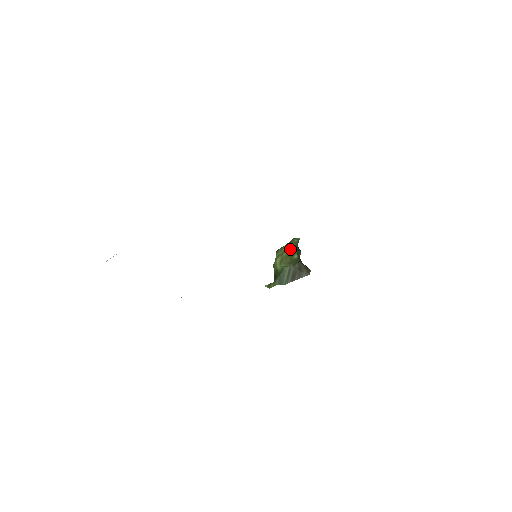
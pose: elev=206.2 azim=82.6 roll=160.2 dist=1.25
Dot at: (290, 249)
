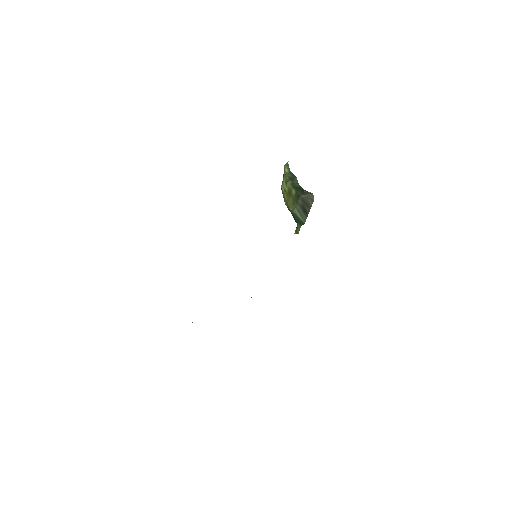
Dot at: (285, 188)
